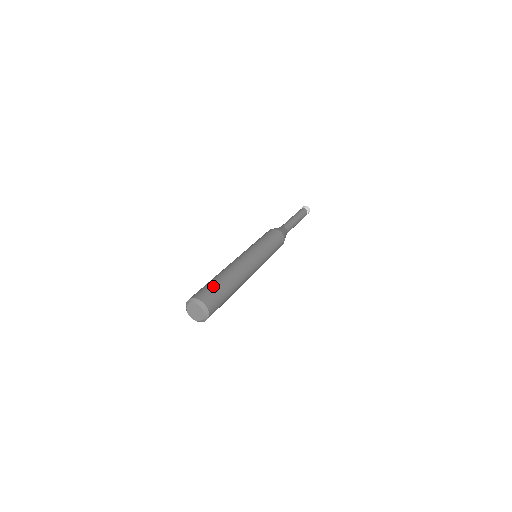
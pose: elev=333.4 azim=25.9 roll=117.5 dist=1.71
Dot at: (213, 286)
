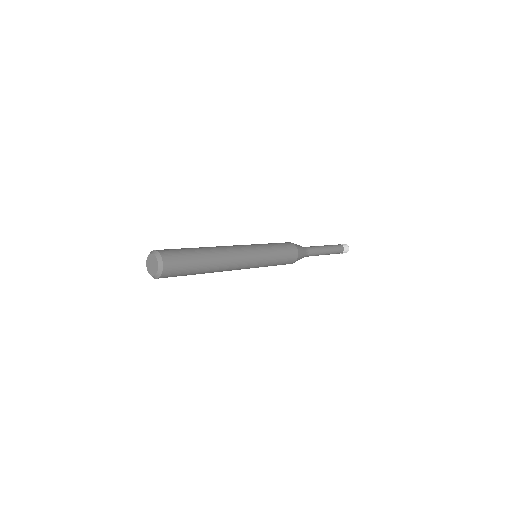
Dot at: occluded
